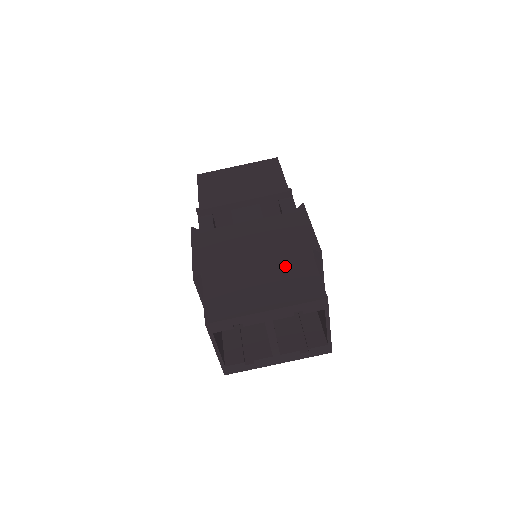
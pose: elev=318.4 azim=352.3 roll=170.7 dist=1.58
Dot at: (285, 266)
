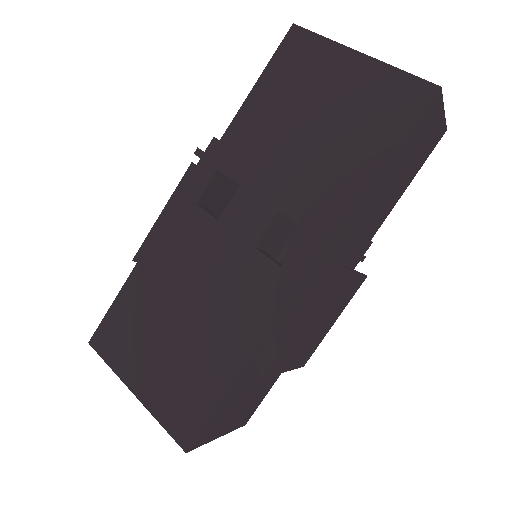
Dot at: (196, 360)
